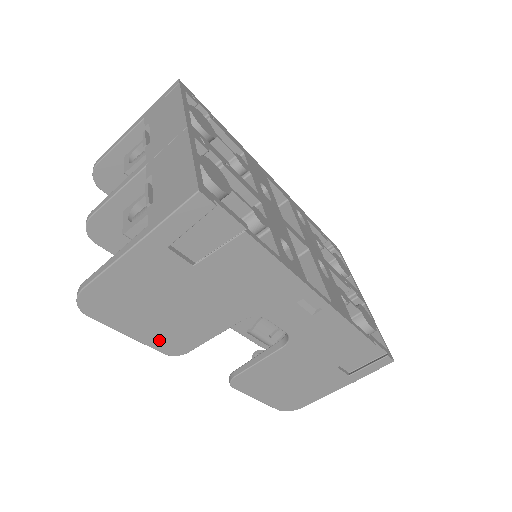
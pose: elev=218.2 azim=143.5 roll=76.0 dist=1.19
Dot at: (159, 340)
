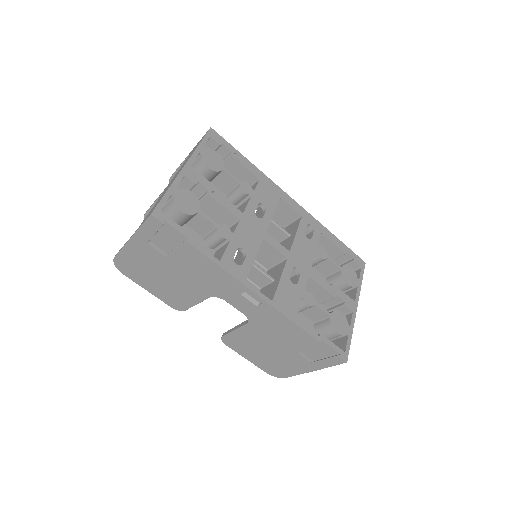
Dot at: (165, 298)
